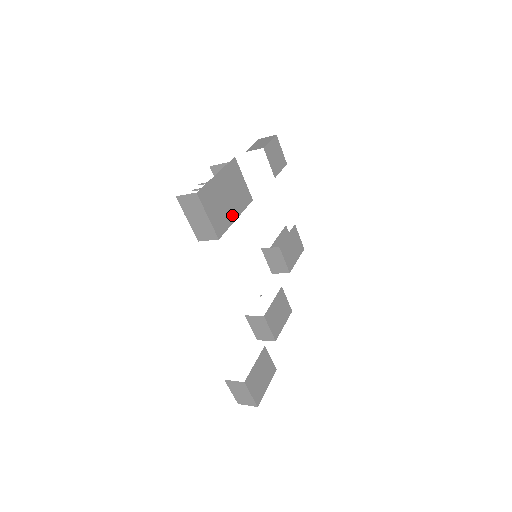
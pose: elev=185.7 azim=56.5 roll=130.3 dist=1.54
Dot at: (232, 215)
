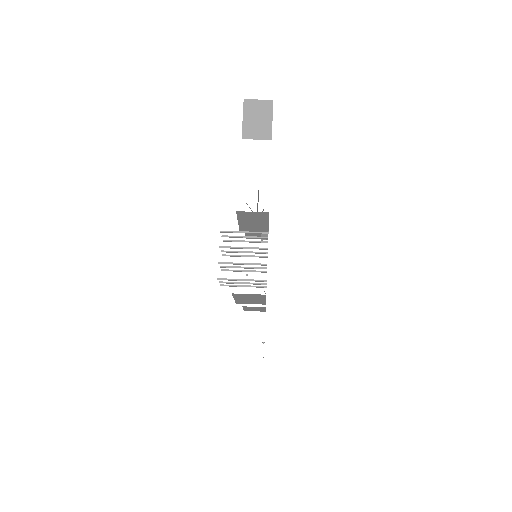
Dot at: occluded
